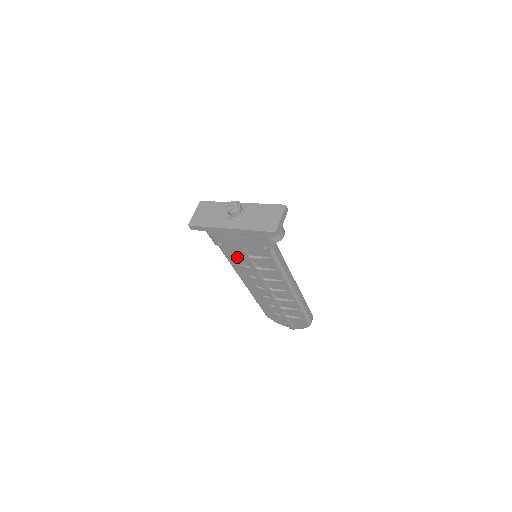
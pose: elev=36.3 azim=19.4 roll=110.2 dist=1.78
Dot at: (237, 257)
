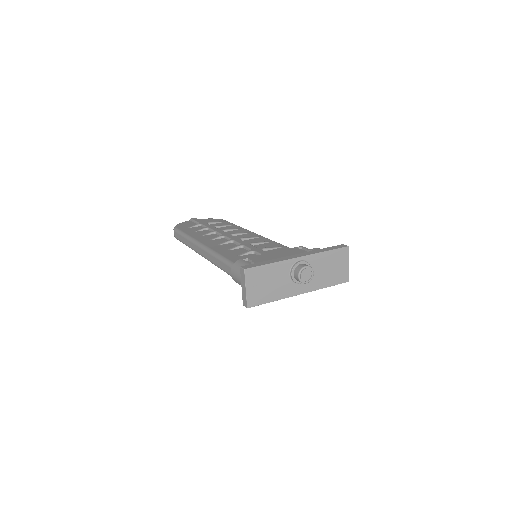
Dot at: occluded
